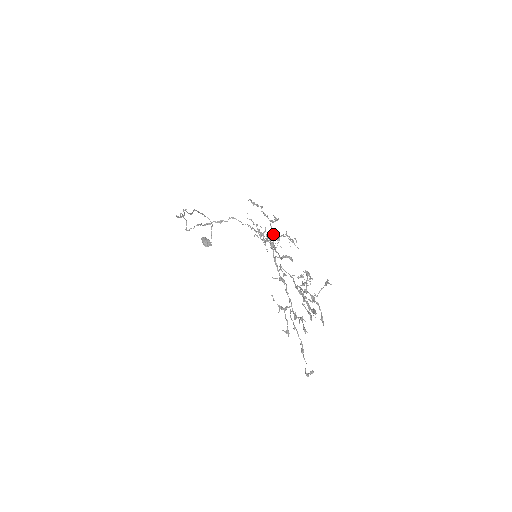
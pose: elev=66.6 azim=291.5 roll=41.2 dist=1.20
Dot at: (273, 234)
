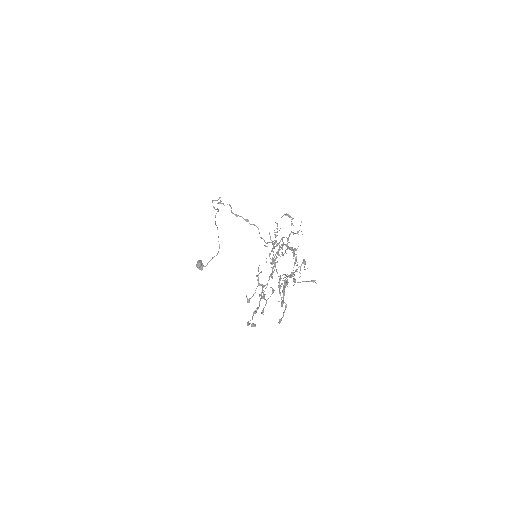
Dot at: (288, 240)
